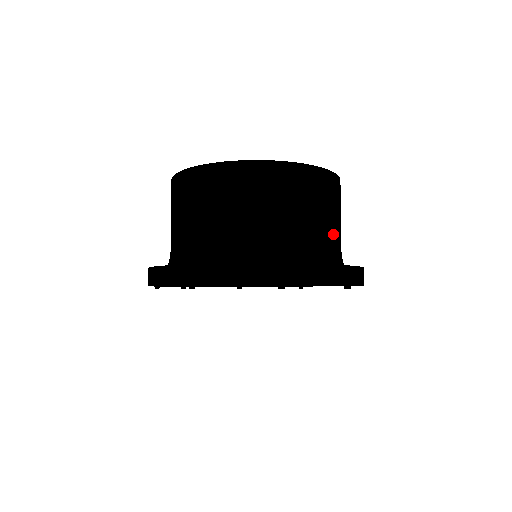
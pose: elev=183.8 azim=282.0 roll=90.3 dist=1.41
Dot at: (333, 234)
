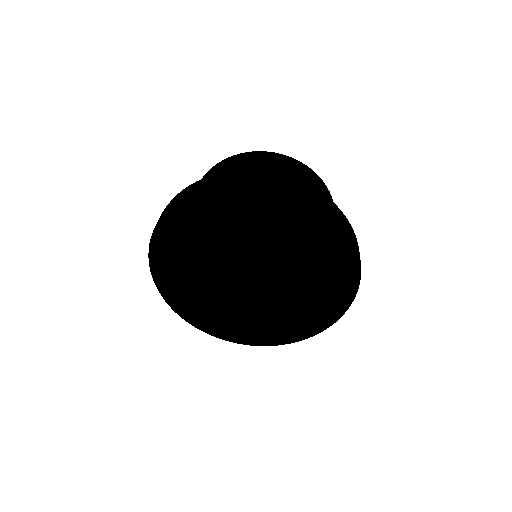
Dot at: occluded
